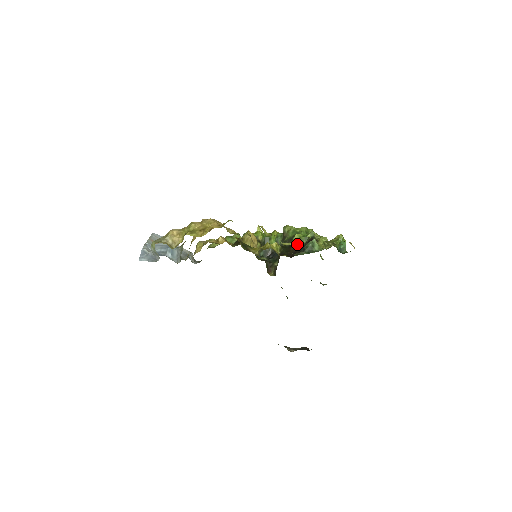
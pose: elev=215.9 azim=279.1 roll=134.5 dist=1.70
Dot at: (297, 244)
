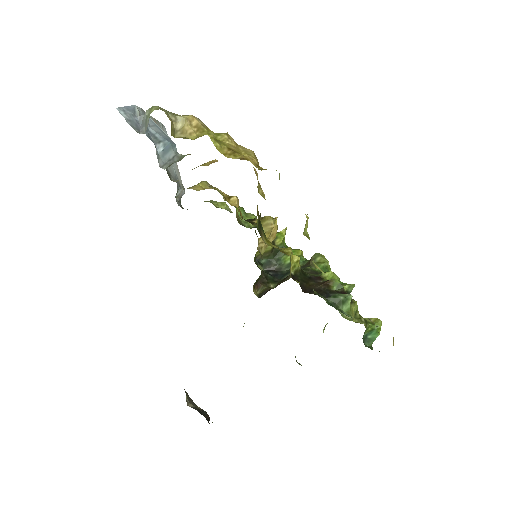
Dot at: (323, 283)
